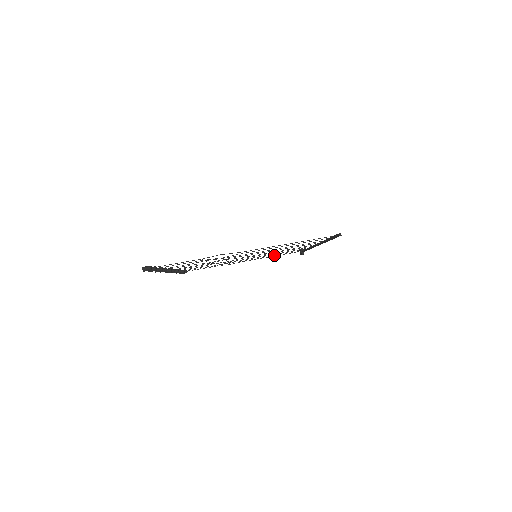
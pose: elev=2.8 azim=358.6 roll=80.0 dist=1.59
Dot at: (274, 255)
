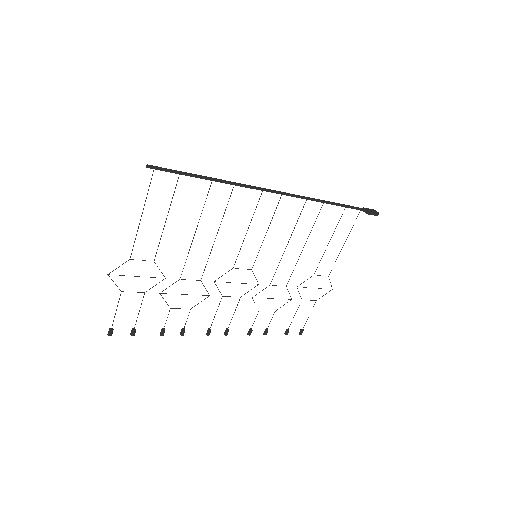
Dot at: occluded
